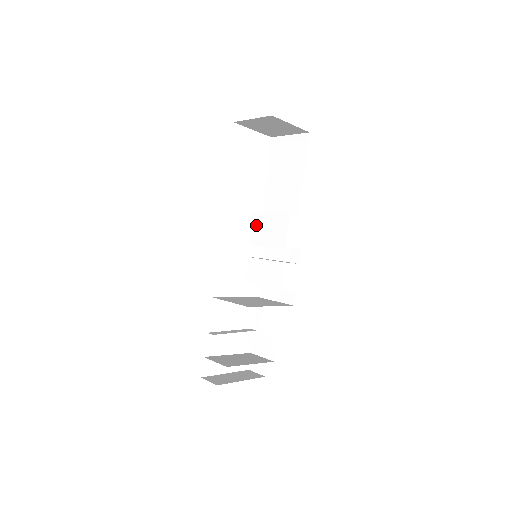
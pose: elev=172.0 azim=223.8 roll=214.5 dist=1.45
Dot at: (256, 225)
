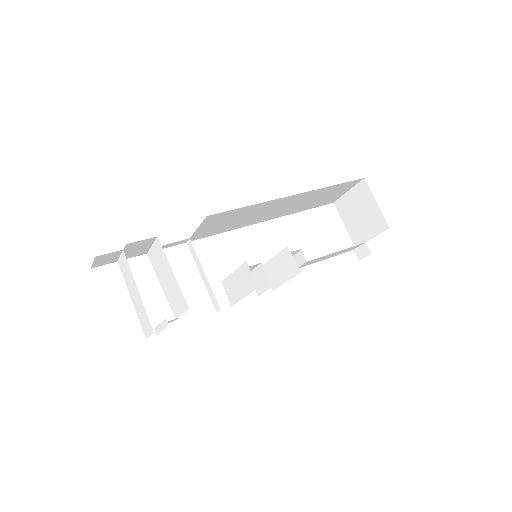
Dot at: occluded
